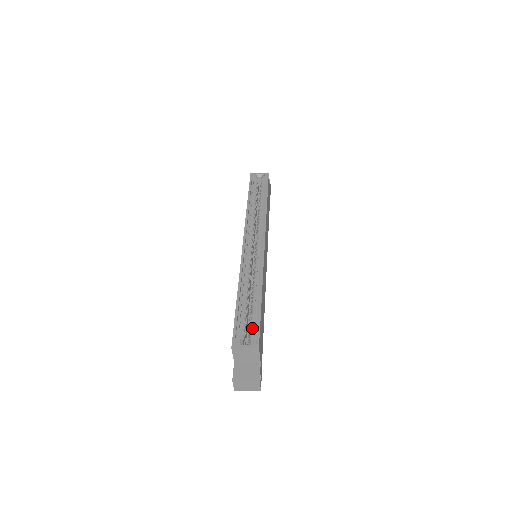
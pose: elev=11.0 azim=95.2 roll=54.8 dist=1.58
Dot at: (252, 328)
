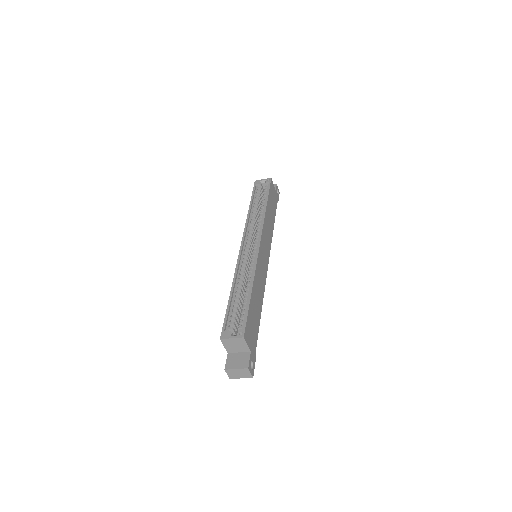
Dot at: (241, 320)
